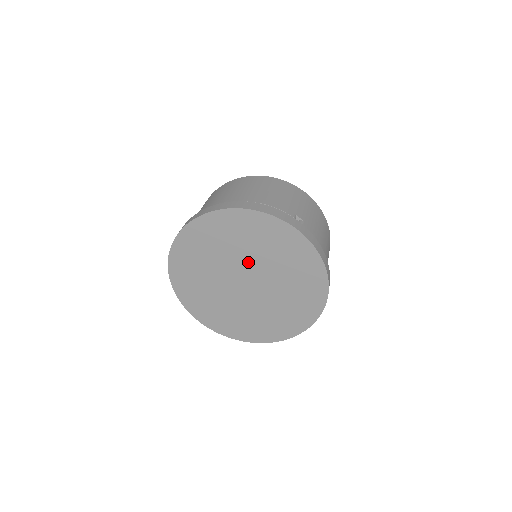
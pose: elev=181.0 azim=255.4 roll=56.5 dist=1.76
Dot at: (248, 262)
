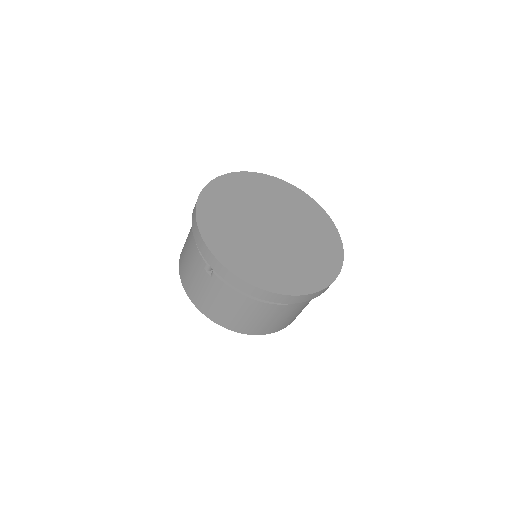
Dot at: (279, 213)
